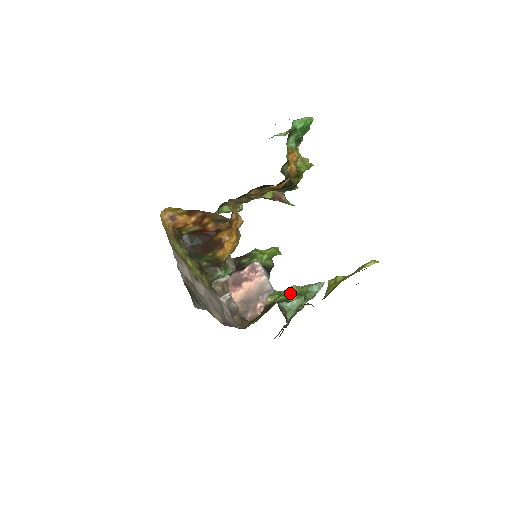
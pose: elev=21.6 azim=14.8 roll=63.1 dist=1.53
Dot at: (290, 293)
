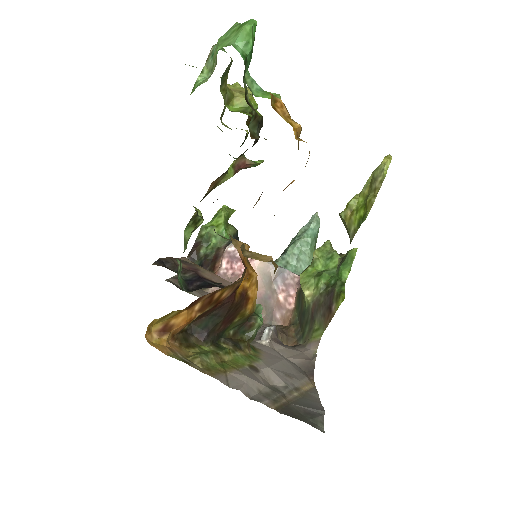
Dot at: (319, 264)
